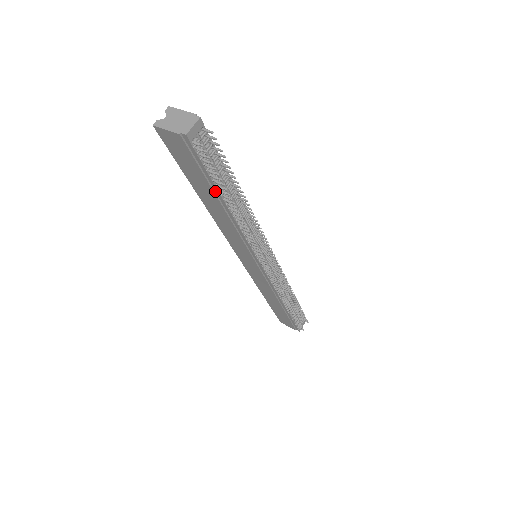
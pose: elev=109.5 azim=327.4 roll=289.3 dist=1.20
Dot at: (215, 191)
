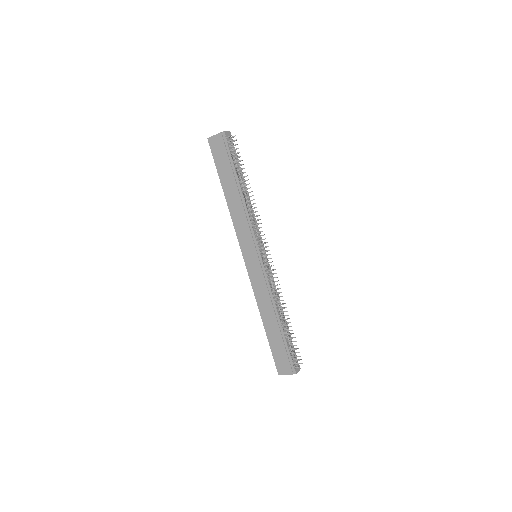
Dot at: (234, 174)
